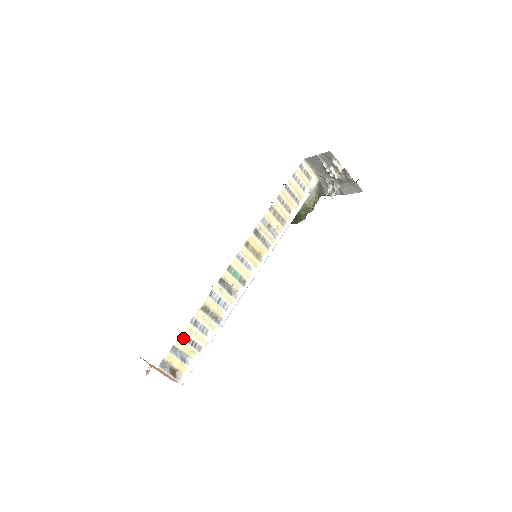
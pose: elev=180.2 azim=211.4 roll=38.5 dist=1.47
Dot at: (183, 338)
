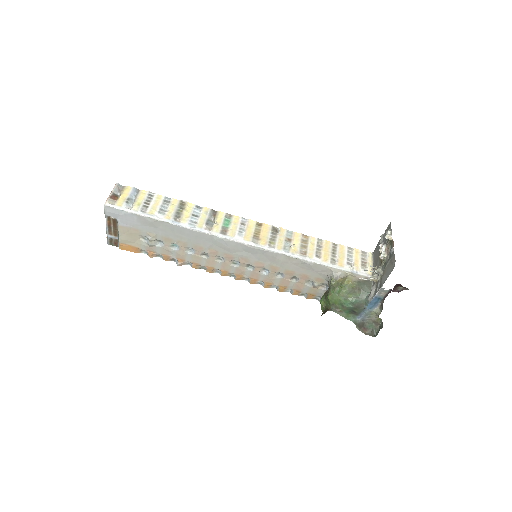
Dot at: (149, 195)
